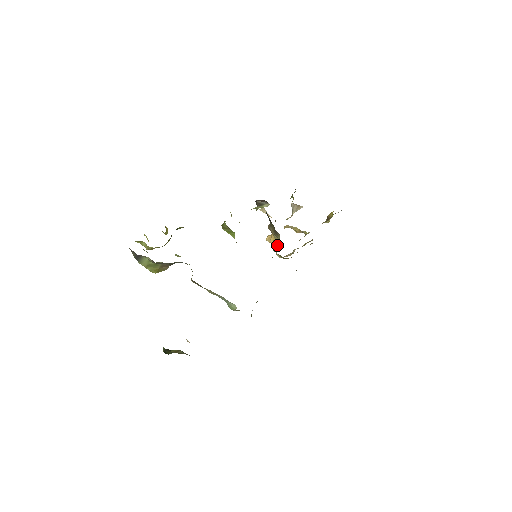
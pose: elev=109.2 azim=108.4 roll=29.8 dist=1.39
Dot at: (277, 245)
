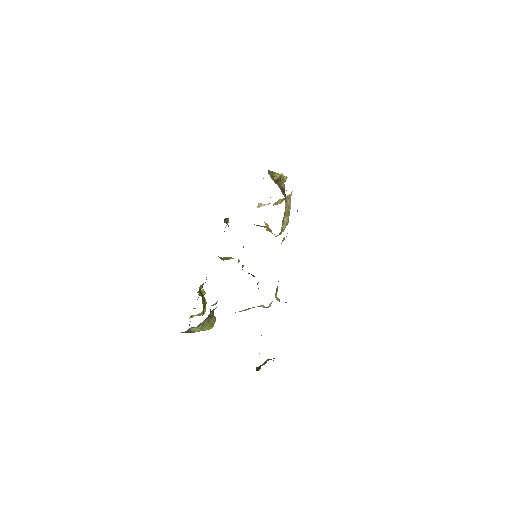
Dot at: (270, 230)
